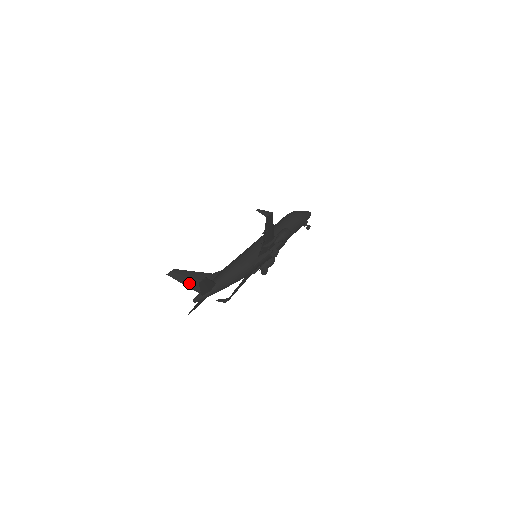
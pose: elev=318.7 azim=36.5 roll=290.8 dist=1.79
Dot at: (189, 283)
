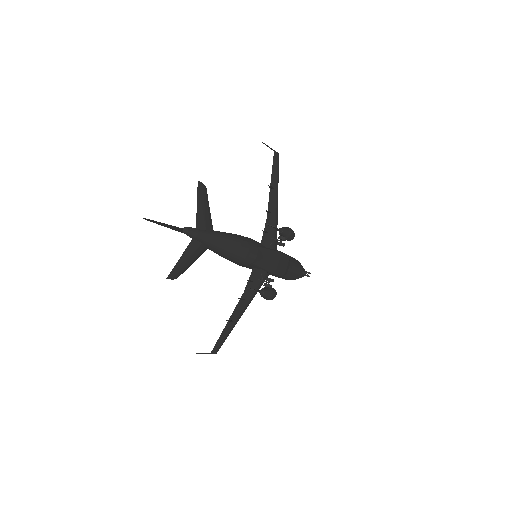
Dot at: (174, 227)
